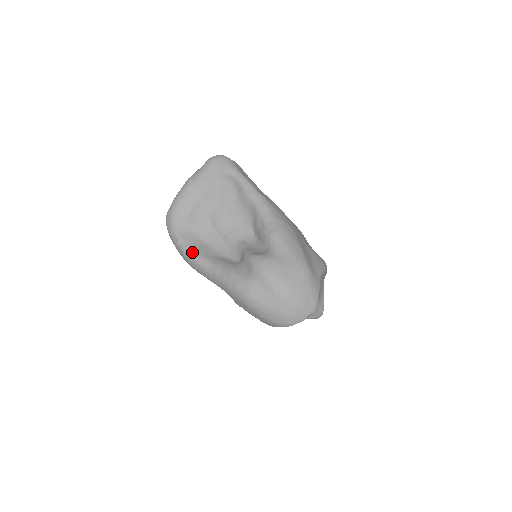
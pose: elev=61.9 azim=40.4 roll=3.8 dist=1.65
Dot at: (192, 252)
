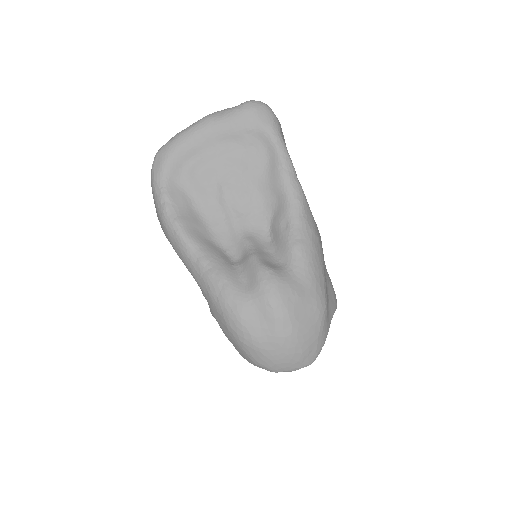
Dot at: (177, 221)
